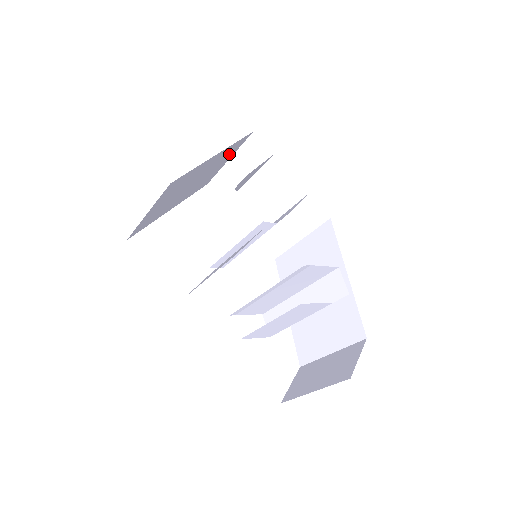
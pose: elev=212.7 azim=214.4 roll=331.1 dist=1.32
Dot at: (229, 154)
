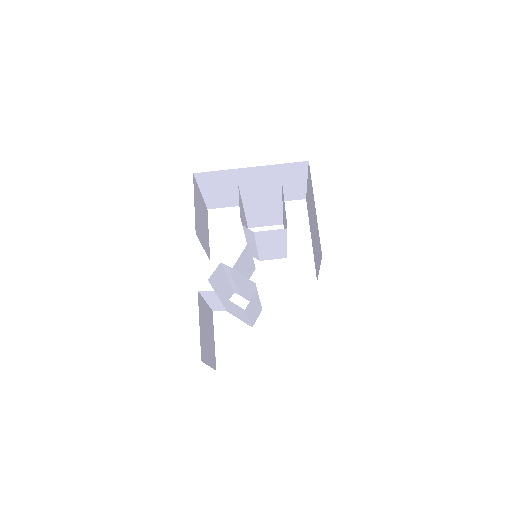
Dot at: (293, 175)
